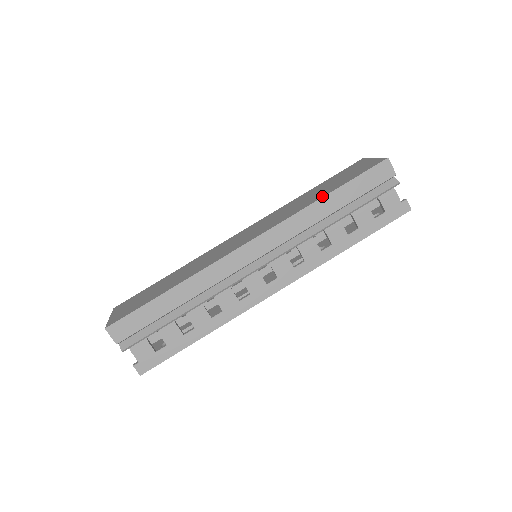
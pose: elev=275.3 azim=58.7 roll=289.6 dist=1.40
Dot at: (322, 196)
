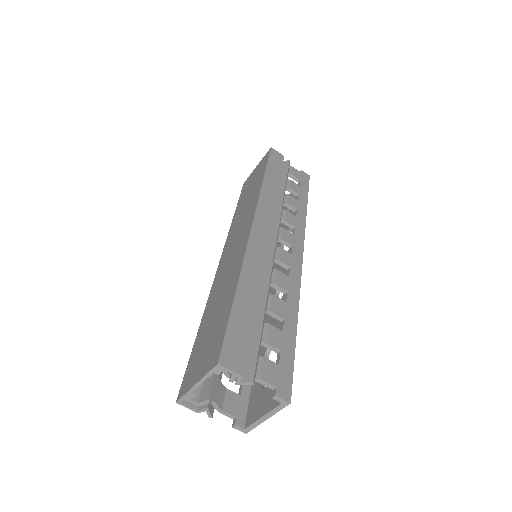
Dot at: (262, 180)
